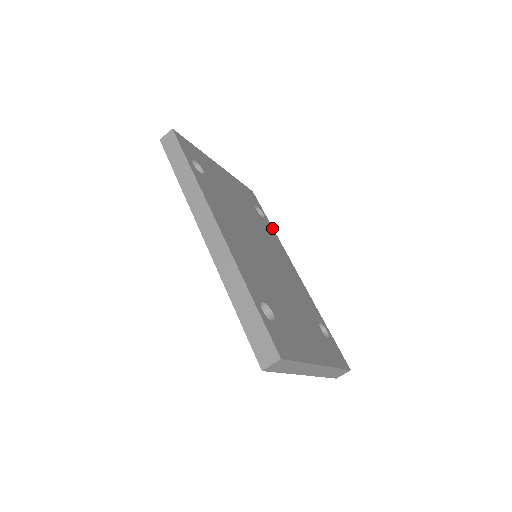
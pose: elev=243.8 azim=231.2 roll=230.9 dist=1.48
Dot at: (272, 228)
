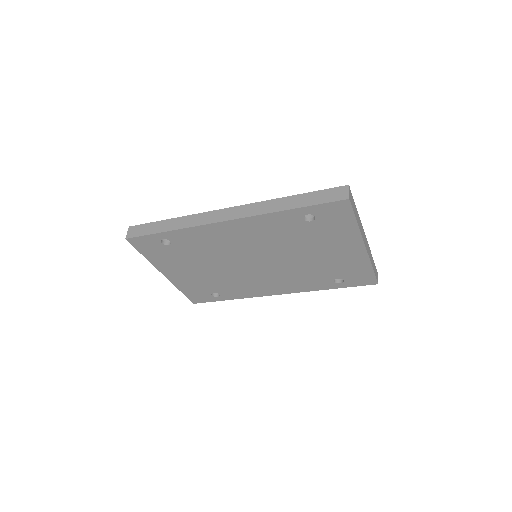
Dot at: occluded
